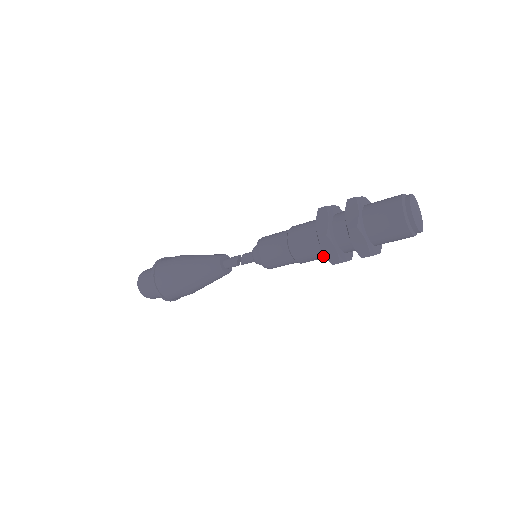
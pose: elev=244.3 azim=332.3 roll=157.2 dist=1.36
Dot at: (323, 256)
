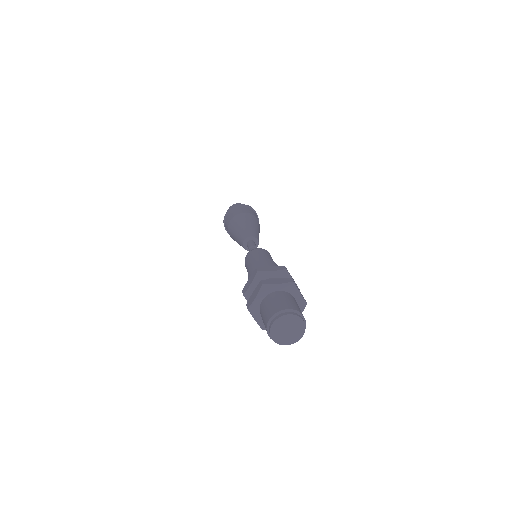
Dot at: occluded
